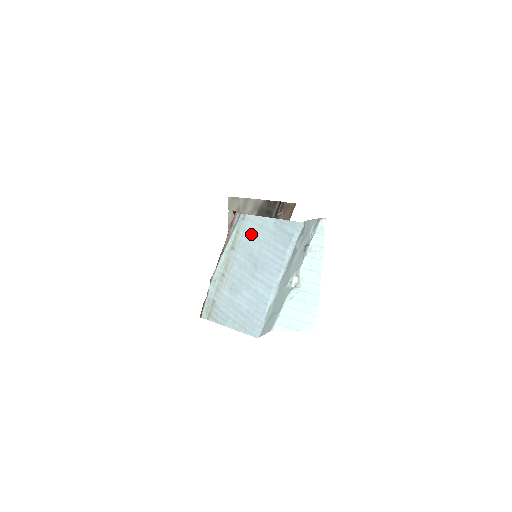
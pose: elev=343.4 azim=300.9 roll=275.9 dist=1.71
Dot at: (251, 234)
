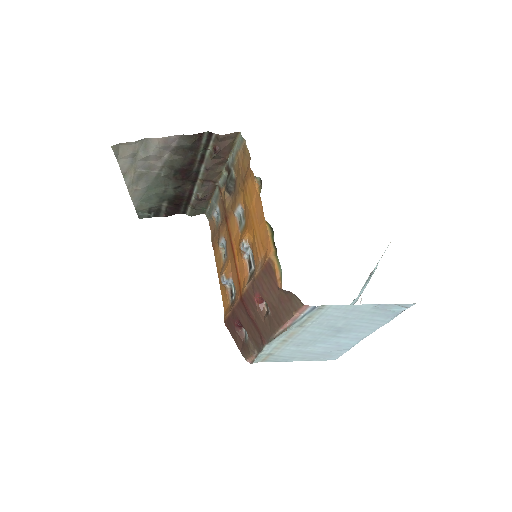
Dot at: (334, 316)
